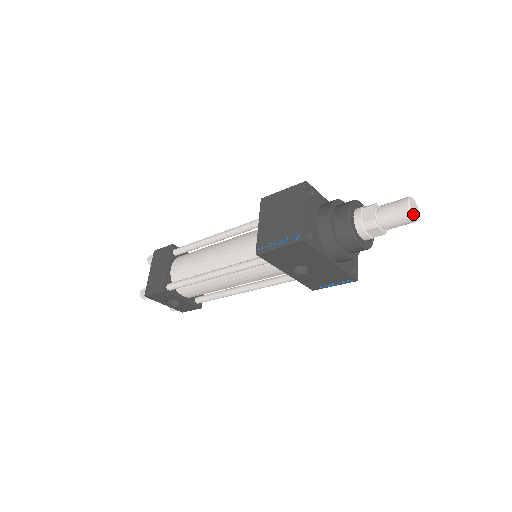
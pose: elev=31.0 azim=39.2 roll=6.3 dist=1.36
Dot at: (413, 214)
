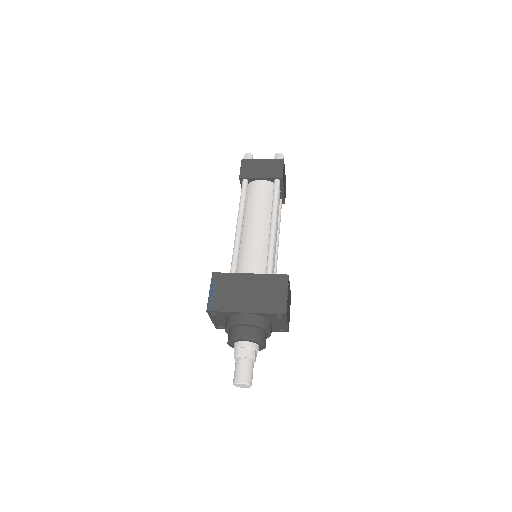
Dot at: (240, 387)
